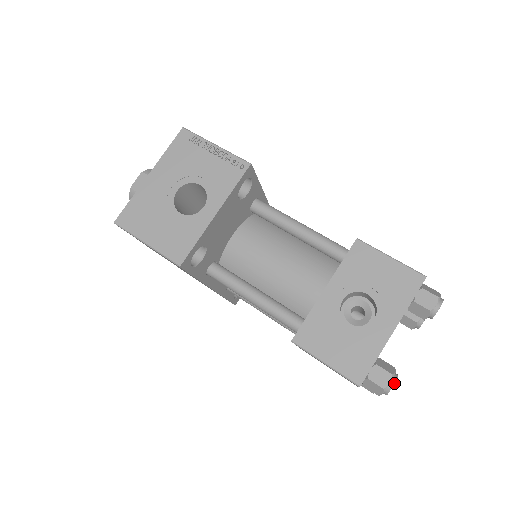
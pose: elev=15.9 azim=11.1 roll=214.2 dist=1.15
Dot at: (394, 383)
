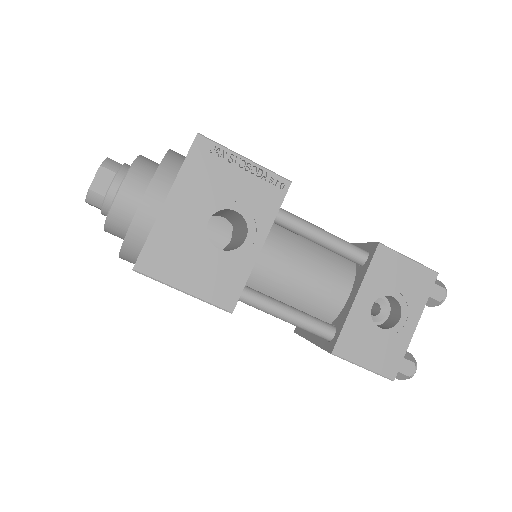
Dot at: occluded
